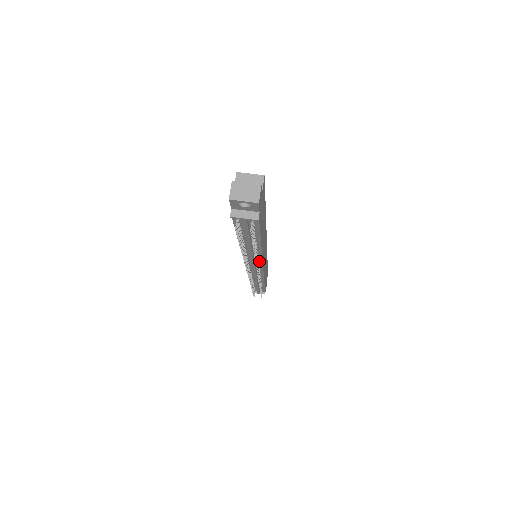
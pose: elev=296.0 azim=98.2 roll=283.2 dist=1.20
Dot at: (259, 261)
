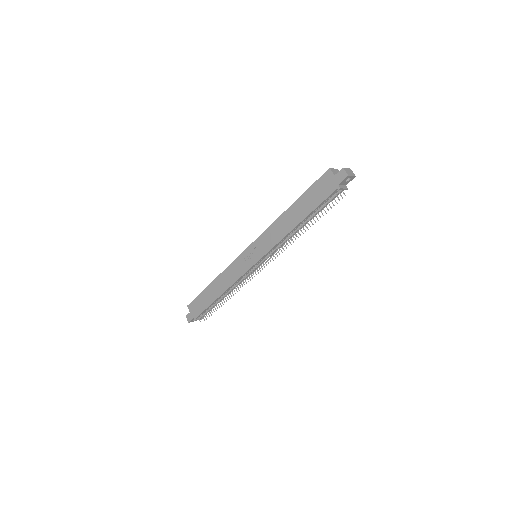
Dot at: occluded
